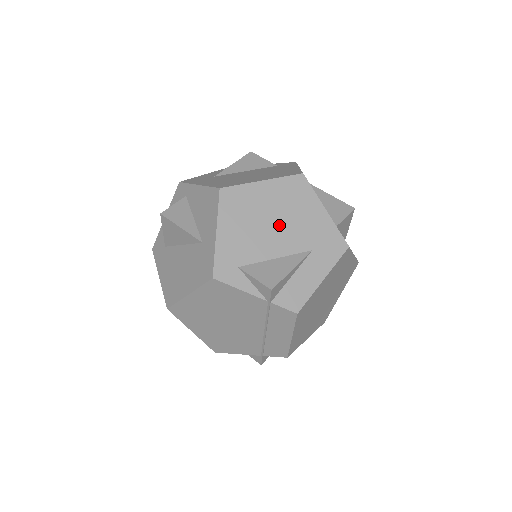
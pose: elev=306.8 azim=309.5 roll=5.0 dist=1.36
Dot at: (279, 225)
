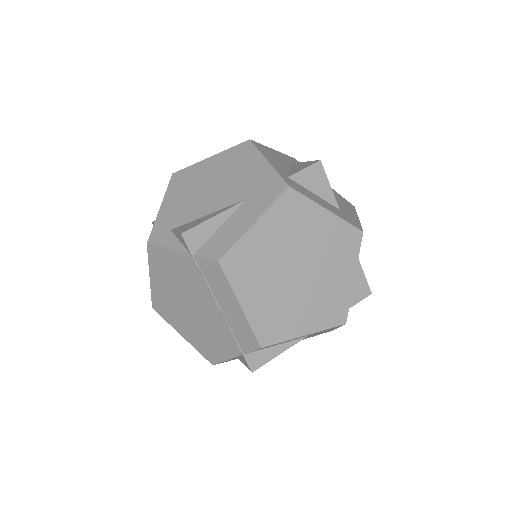
Dot at: (217, 187)
